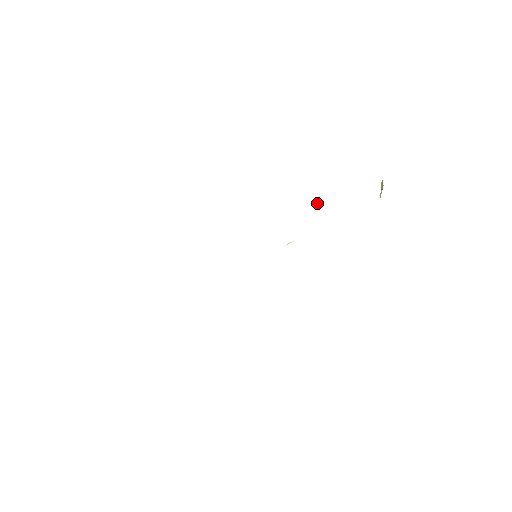
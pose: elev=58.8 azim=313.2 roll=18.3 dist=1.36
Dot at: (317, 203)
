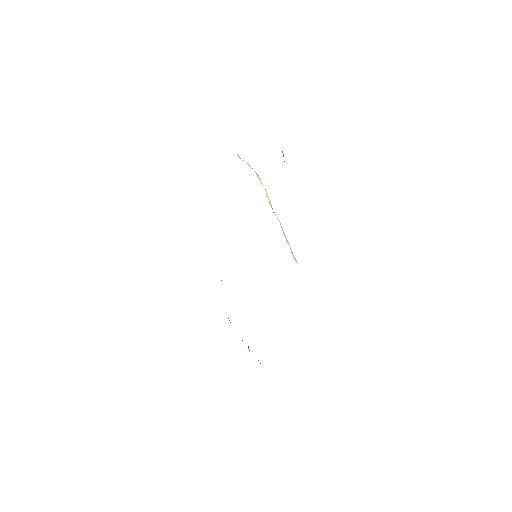
Dot at: (267, 194)
